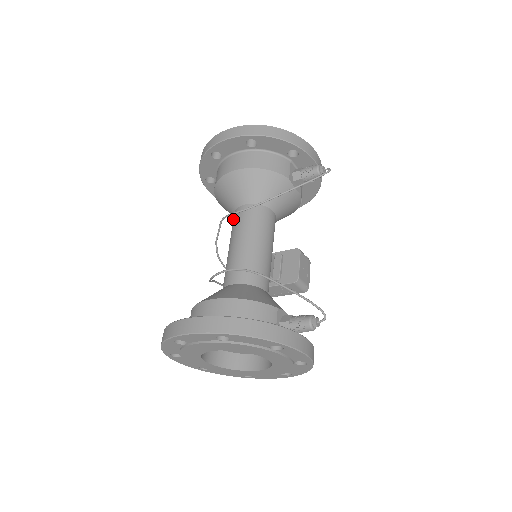
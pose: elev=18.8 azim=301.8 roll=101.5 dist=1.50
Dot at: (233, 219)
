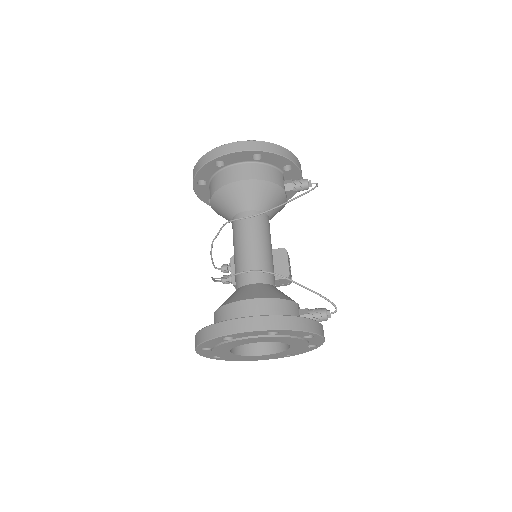
Dot at: (235, 223)
